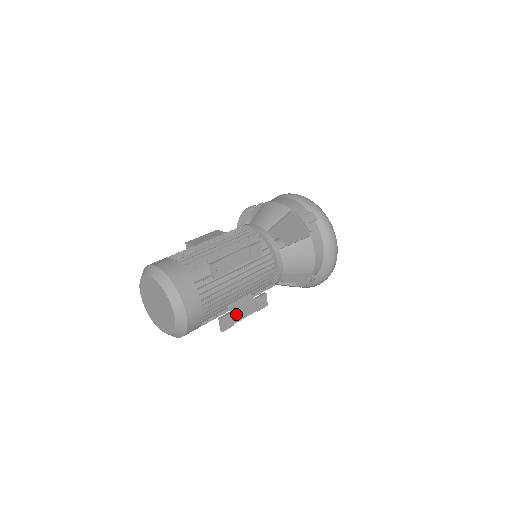
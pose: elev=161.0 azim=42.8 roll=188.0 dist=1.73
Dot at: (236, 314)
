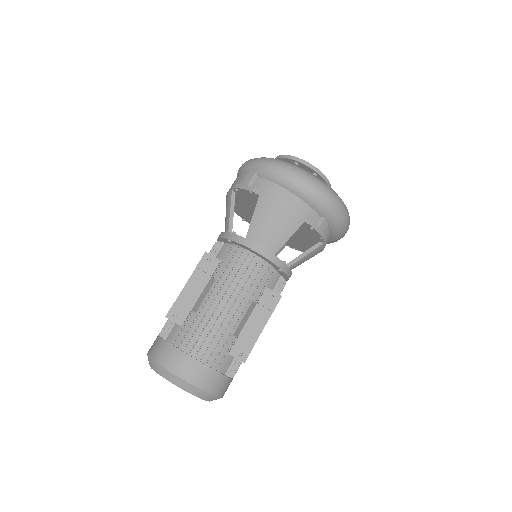
Dot at: (247, 334)
